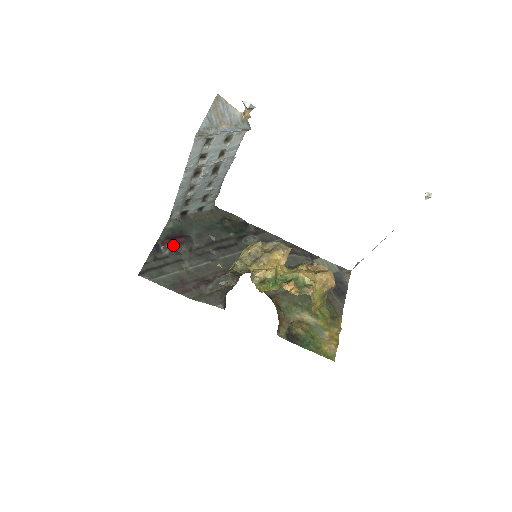
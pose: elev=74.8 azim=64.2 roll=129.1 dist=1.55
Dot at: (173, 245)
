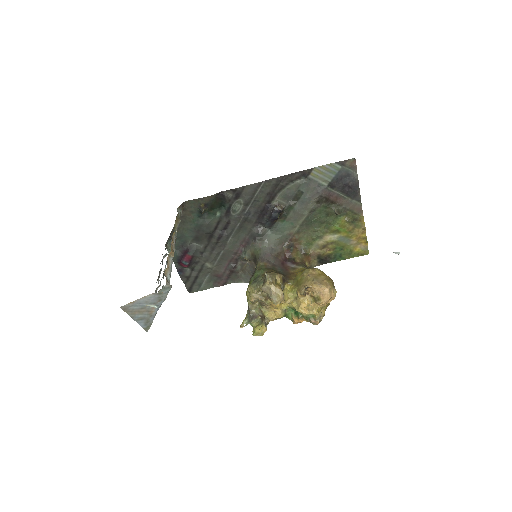
Dot at: (188, 264)
